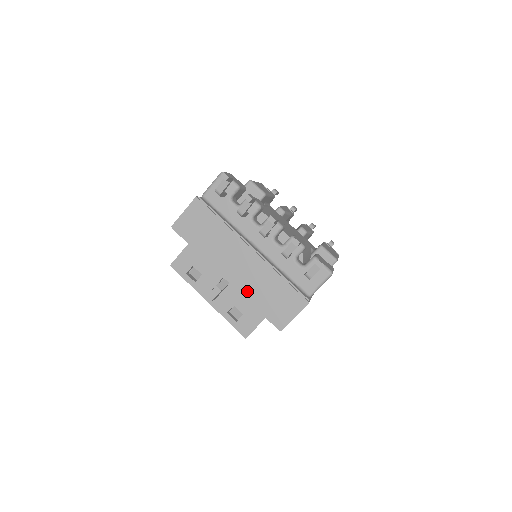
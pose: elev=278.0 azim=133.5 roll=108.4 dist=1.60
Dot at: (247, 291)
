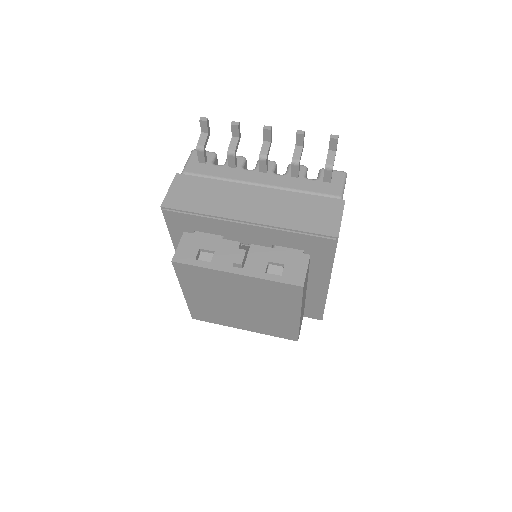
Dot at: (277, 221)
